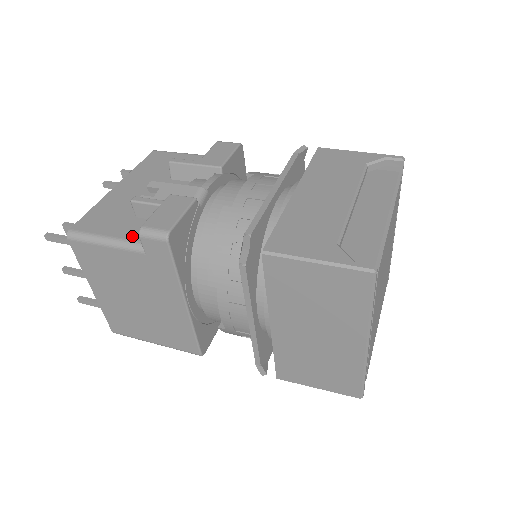
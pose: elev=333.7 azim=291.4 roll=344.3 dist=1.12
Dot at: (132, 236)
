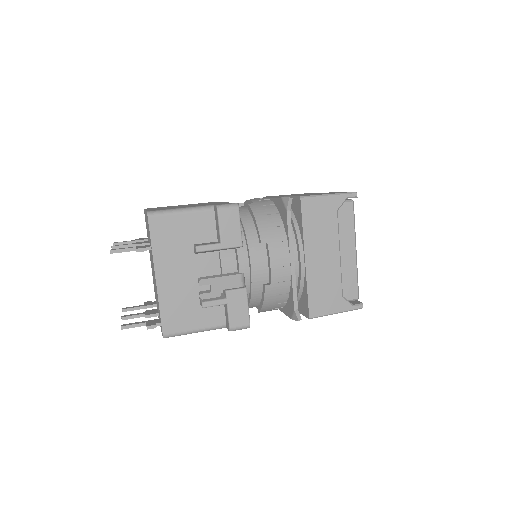
Dot at: (213, 323)
